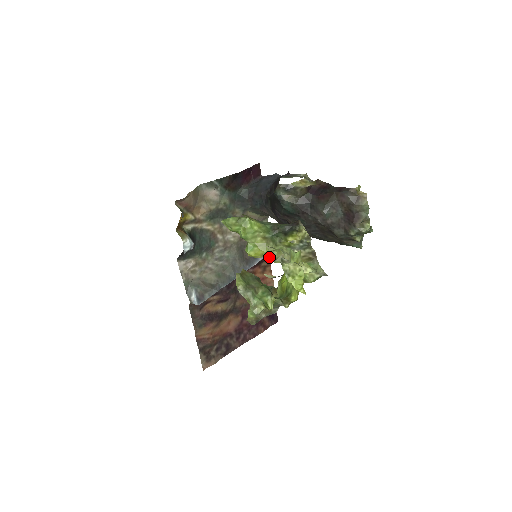
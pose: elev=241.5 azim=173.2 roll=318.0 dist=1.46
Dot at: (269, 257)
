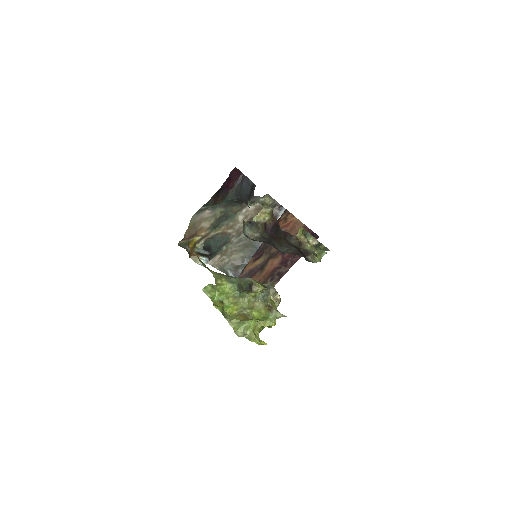
Dot at: (242, 309)
